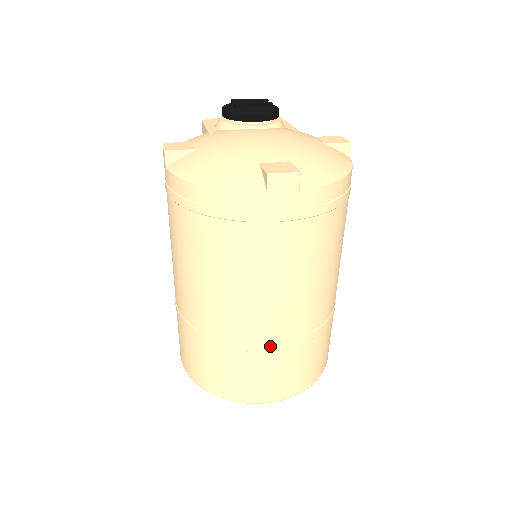
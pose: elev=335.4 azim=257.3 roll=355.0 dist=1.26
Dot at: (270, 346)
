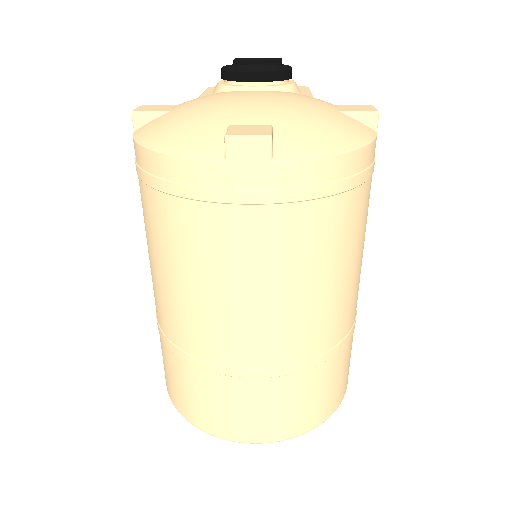
Dot at: (244, 371)
